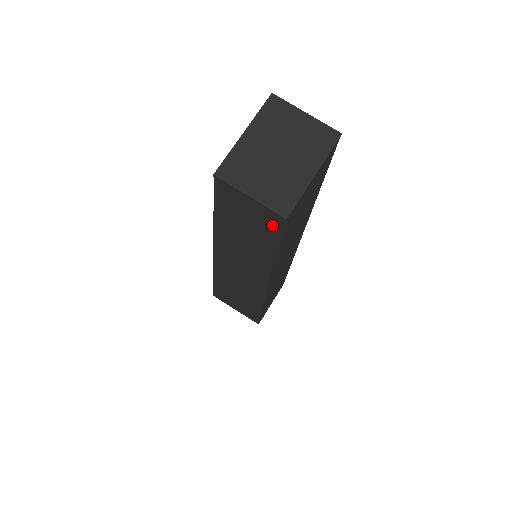
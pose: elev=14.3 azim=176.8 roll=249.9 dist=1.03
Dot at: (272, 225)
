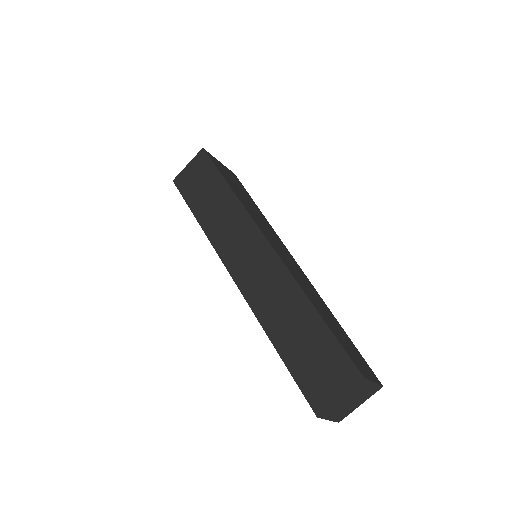
Dot at: occluded
